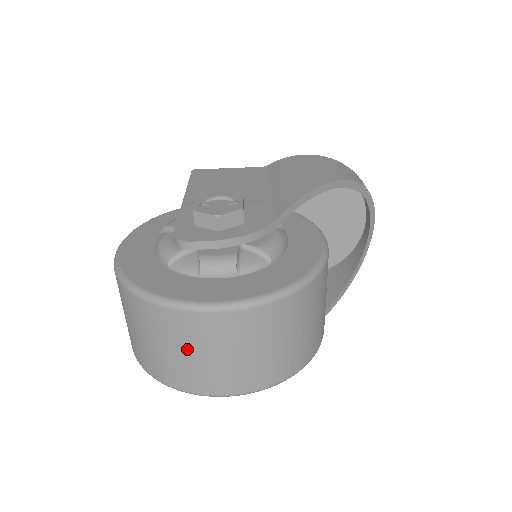
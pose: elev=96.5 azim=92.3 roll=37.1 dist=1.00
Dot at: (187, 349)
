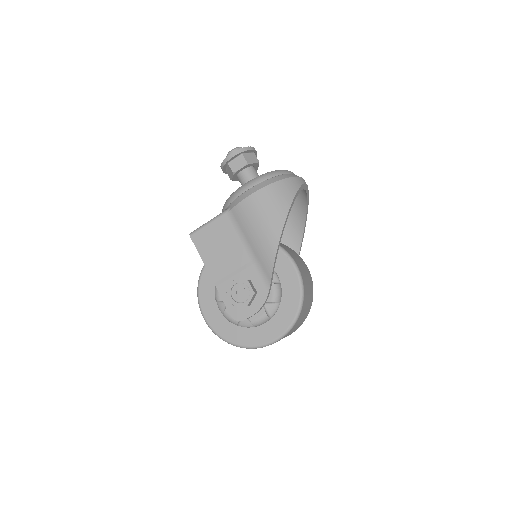
Dot at: occluded
